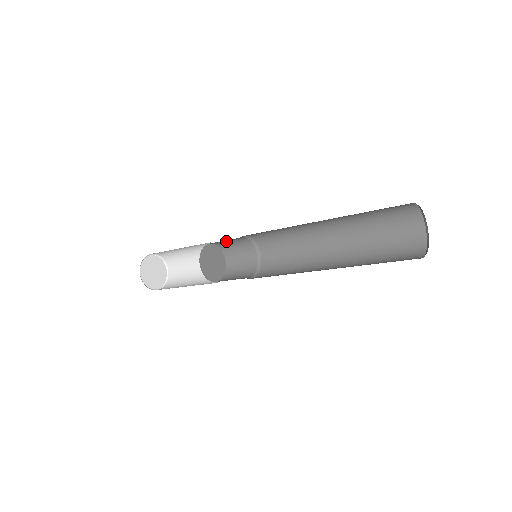
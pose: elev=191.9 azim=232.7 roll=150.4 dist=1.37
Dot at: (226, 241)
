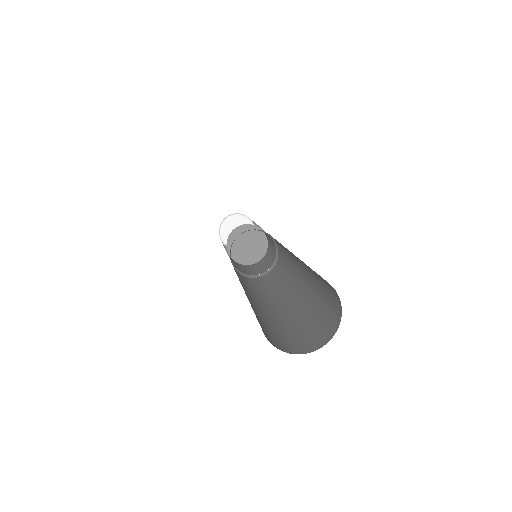
Dot at: occluded
